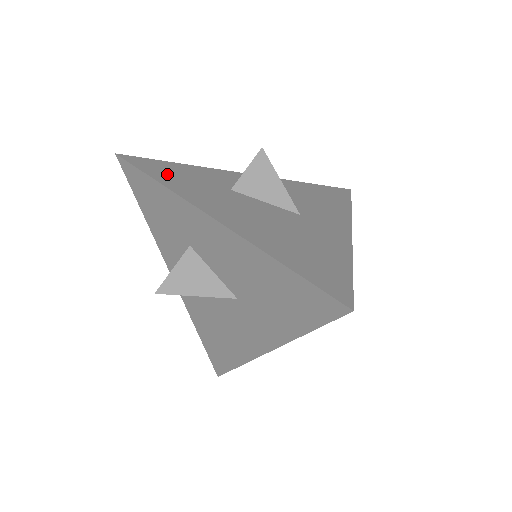
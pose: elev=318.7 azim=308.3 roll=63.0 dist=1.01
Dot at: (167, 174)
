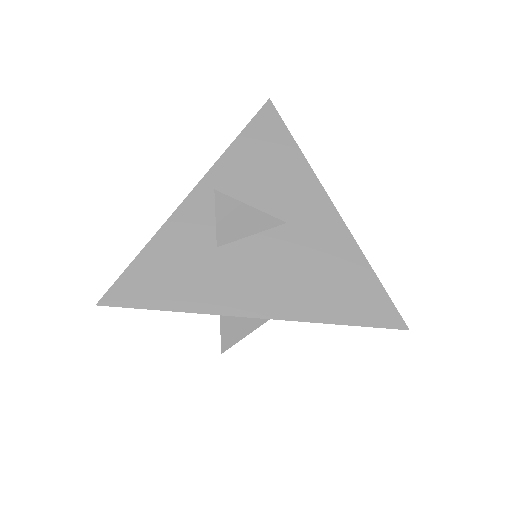
Dot at: (162, 287)
